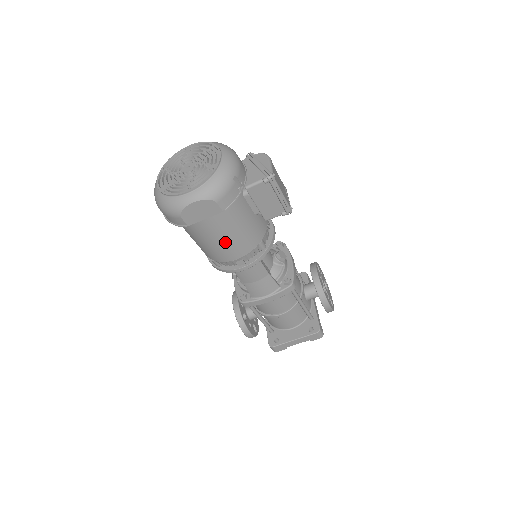
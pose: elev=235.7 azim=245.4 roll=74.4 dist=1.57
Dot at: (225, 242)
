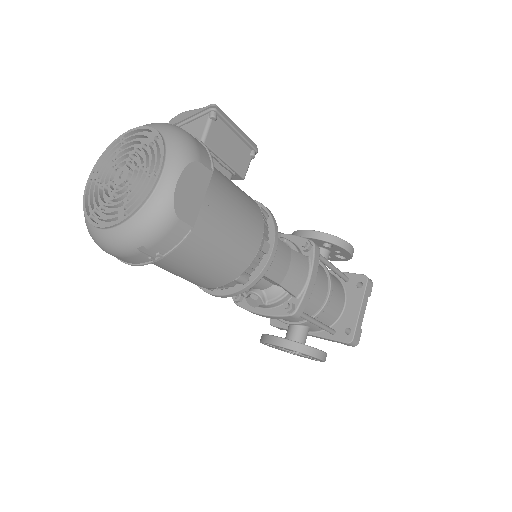
Dot at: (238, 226)
